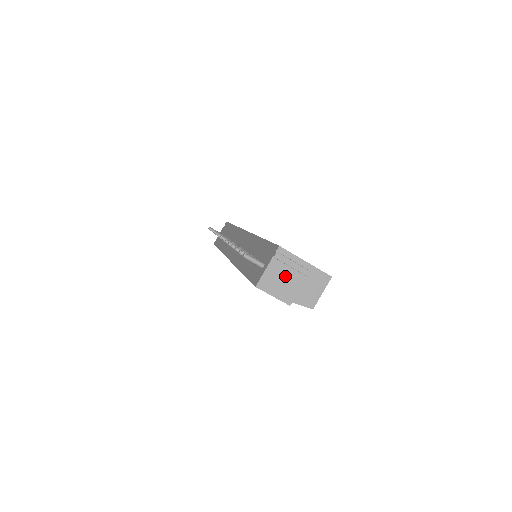
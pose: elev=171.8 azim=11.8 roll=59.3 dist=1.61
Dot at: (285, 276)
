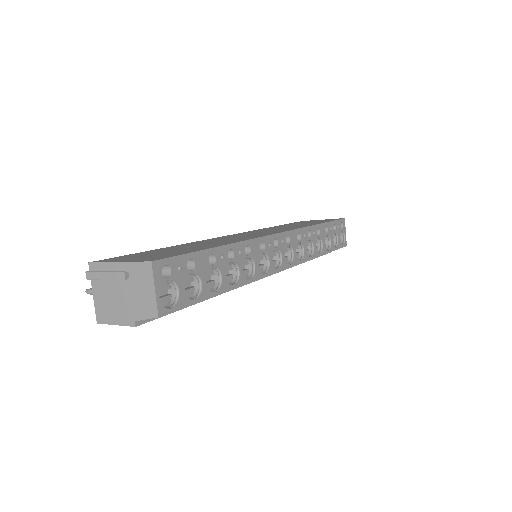
Dot at: (112, 293)
